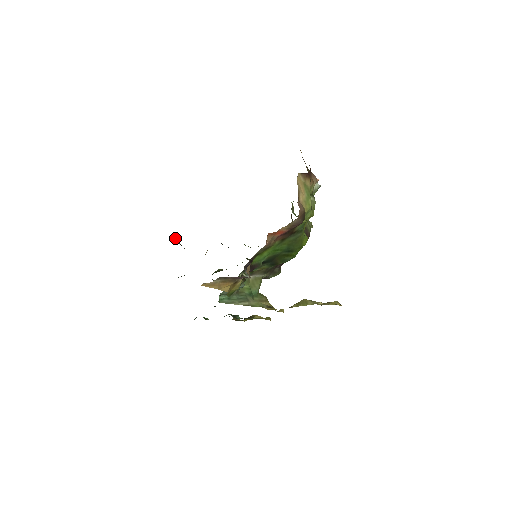
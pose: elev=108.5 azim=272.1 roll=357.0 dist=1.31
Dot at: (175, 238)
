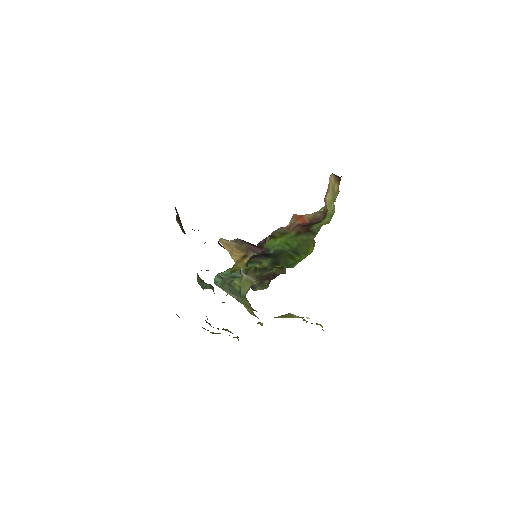
Dot at: (178, 220)
